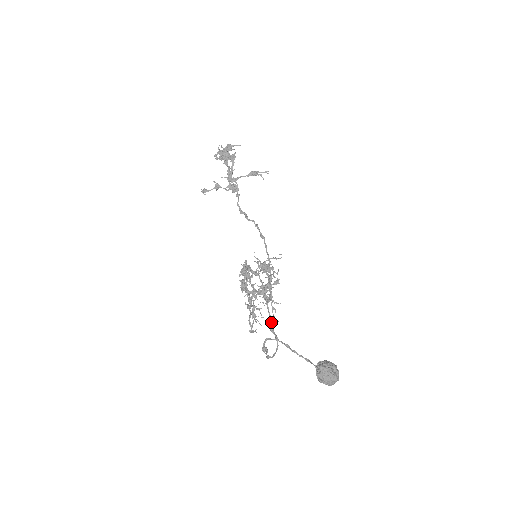
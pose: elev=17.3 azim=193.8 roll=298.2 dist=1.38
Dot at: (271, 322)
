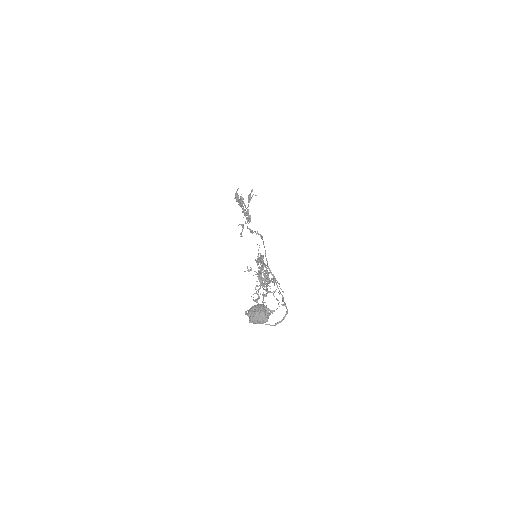
Dot at: occluded
